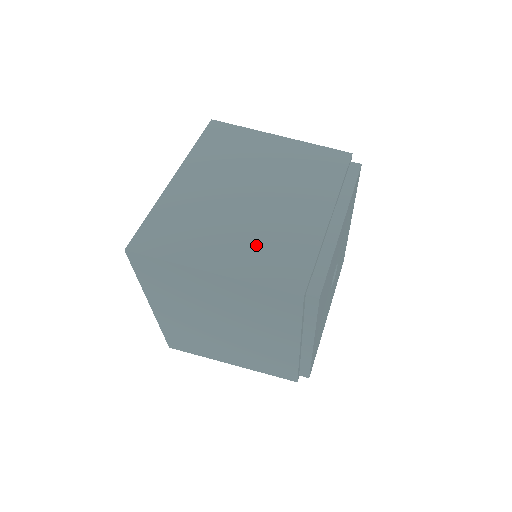
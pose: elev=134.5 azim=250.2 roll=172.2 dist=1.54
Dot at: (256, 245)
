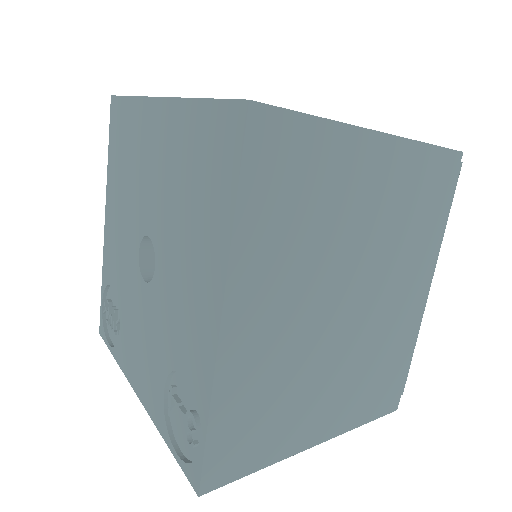
Dot at: occluded
